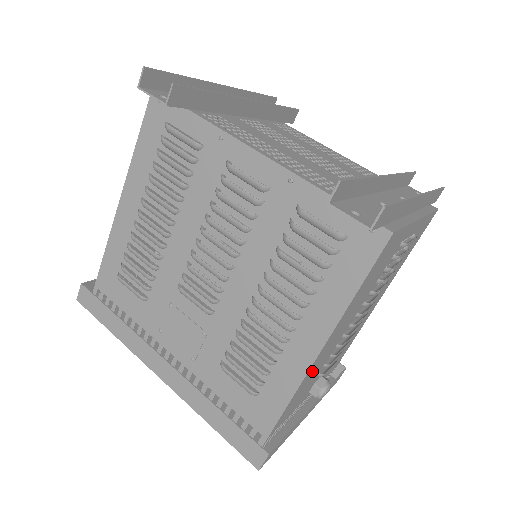
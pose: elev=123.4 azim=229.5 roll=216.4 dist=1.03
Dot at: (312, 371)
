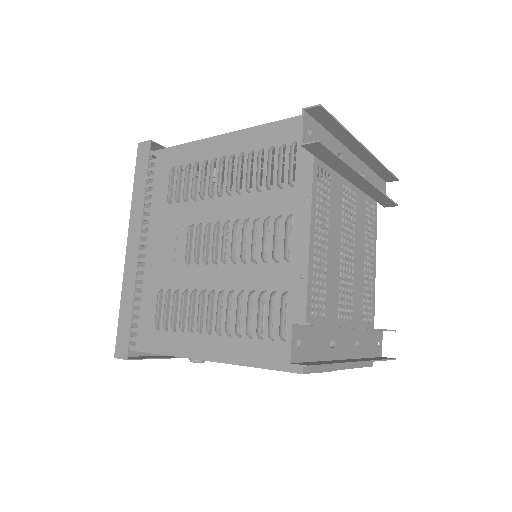
Dot at: occluded
